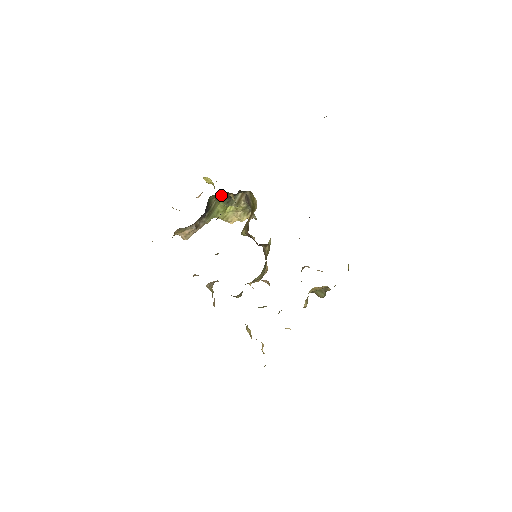
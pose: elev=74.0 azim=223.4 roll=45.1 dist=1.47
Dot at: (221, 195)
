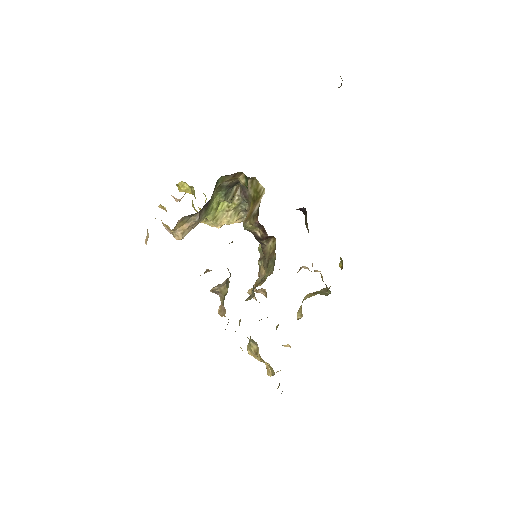
Dot at: (228, 178)
